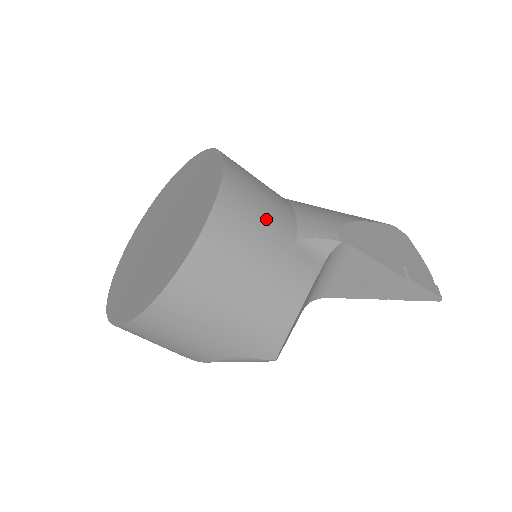
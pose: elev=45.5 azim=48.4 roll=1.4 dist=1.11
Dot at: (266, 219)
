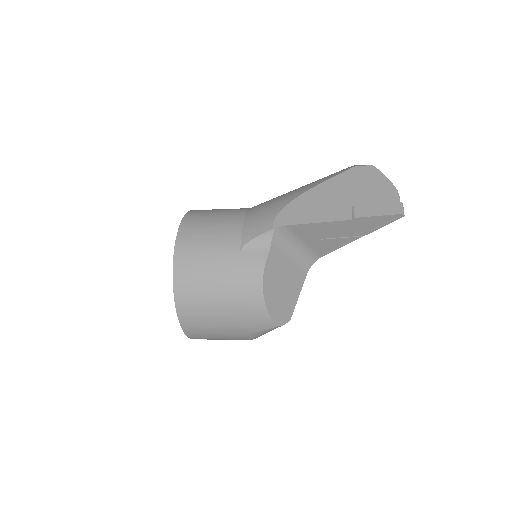
Dot at: (212, 248)
